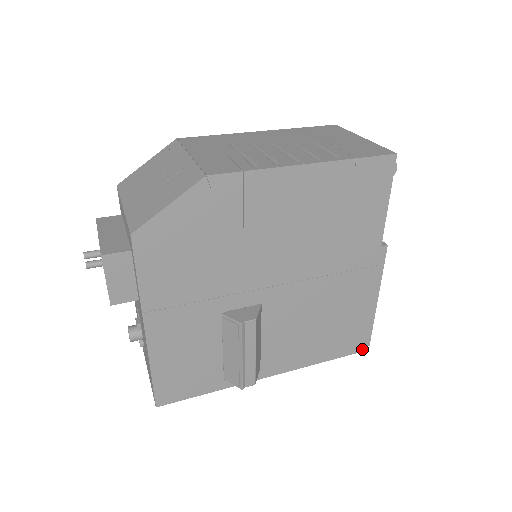
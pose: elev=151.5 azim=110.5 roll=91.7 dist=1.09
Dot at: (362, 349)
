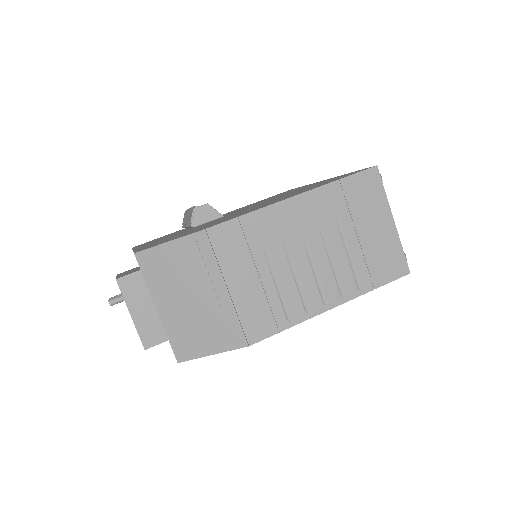
Dot at: occluded
